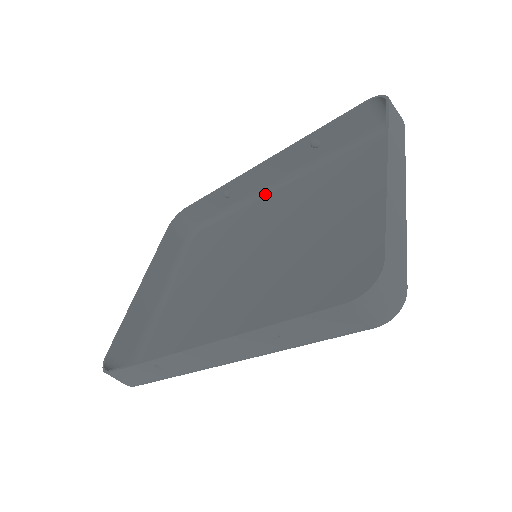
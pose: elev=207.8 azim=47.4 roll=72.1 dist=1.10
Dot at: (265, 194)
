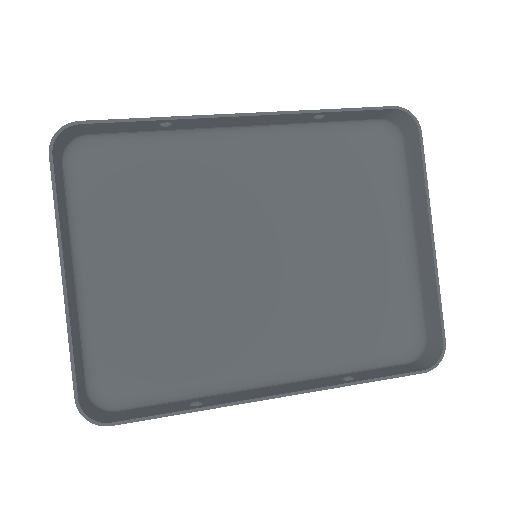
Dot at: (219, 135)
